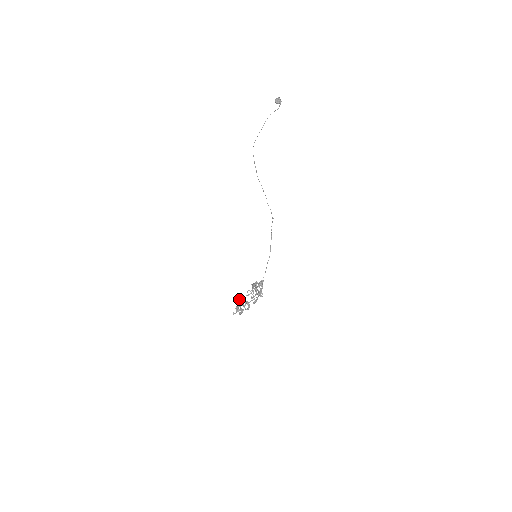
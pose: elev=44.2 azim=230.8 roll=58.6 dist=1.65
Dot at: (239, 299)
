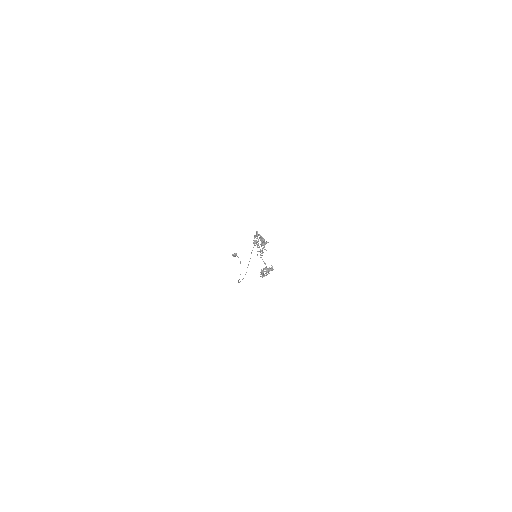
Dot at: occluded
